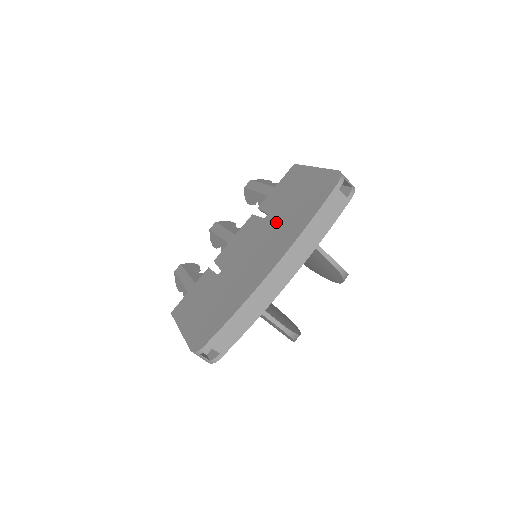
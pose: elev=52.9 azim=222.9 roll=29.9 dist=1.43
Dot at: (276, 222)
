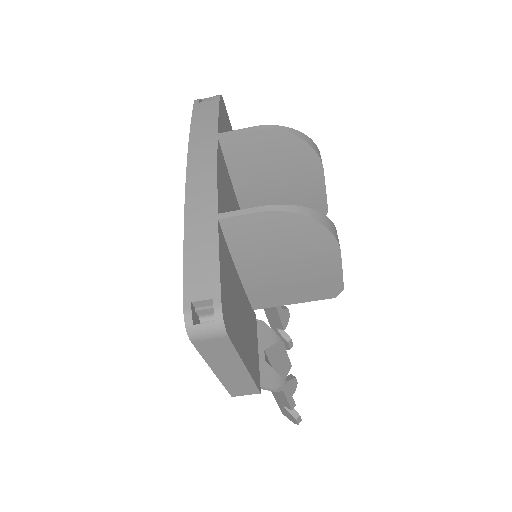
Dot at: occluded
